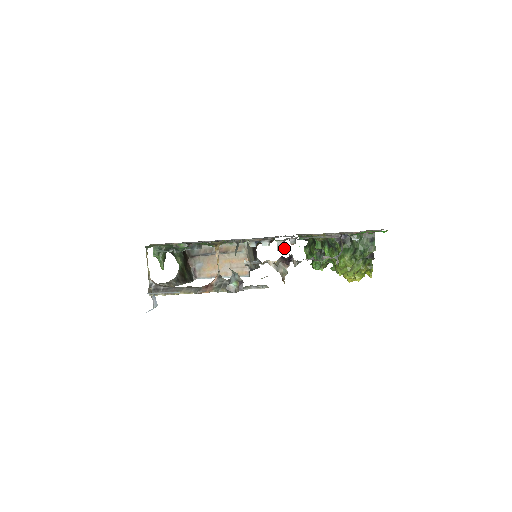
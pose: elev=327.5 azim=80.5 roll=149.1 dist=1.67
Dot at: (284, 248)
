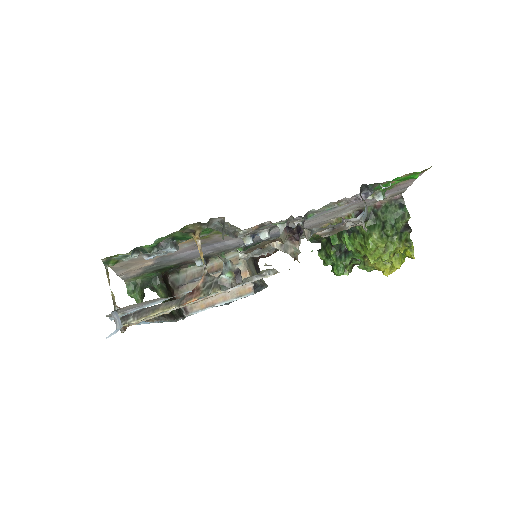
Dot at: occluded
